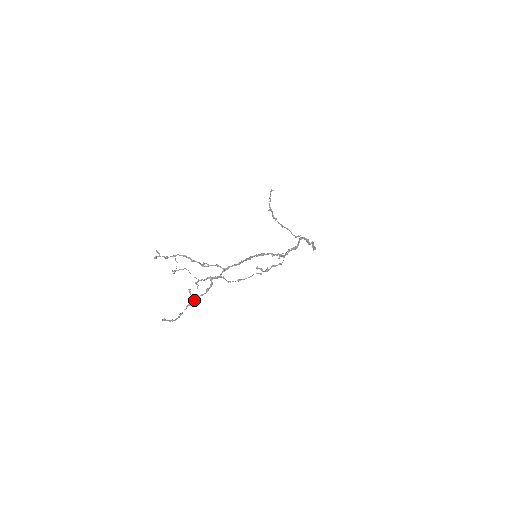
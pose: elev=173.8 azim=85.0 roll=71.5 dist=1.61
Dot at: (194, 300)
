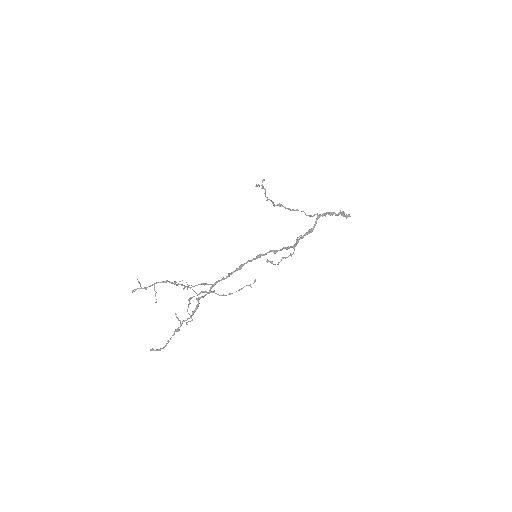
Dot at: (181, 325)
